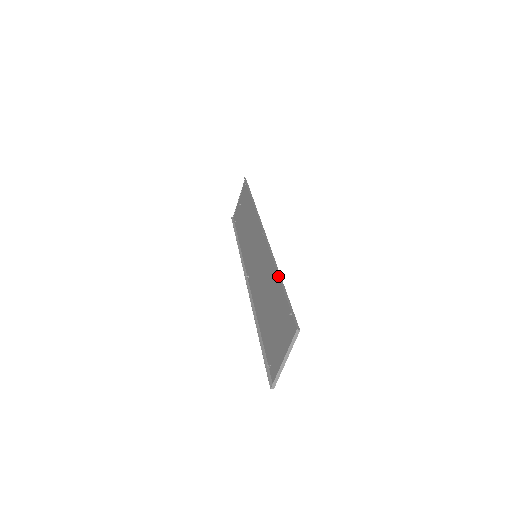
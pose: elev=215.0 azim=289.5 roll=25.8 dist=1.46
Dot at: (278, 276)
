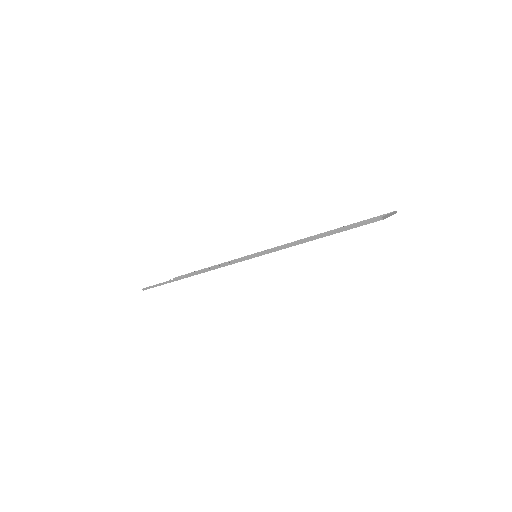
Dot at: occluded
